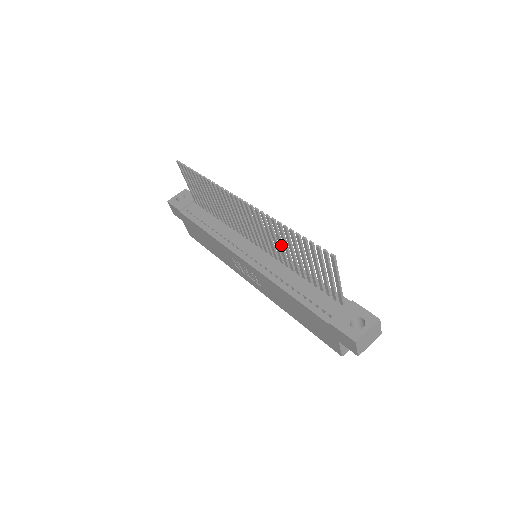
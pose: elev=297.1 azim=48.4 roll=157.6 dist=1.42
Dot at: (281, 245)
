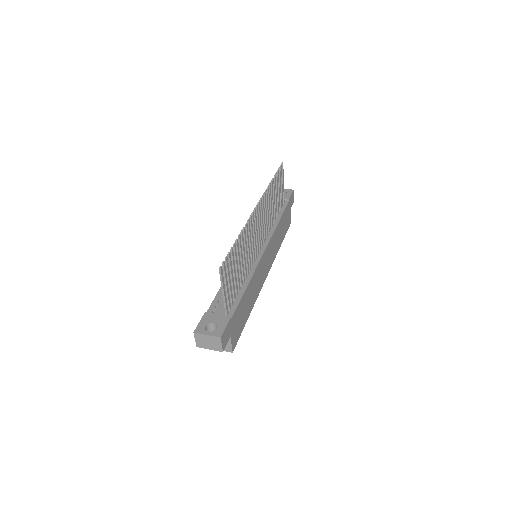
Dot at: (245, 252)
